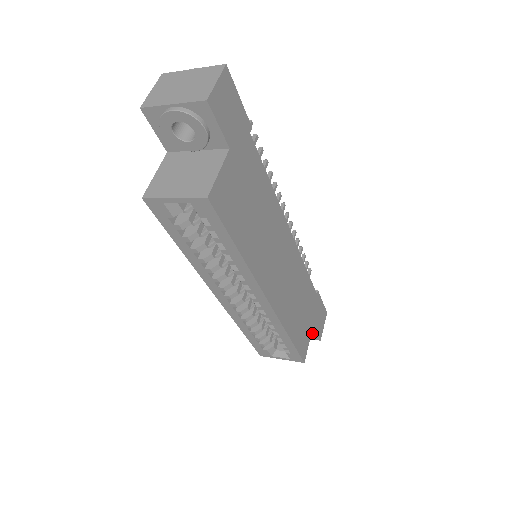
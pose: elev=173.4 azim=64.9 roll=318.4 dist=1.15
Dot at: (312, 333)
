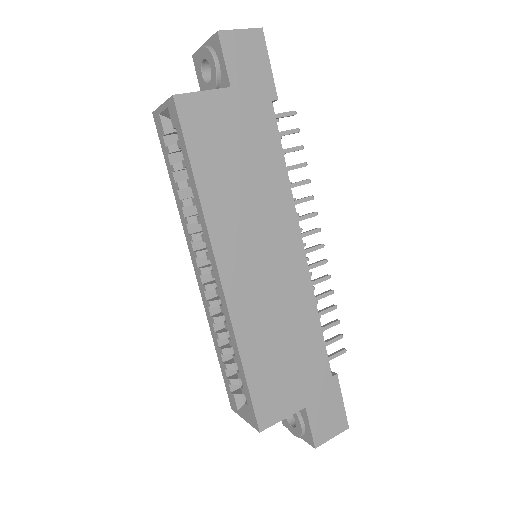
Dot at: (306, 427)
